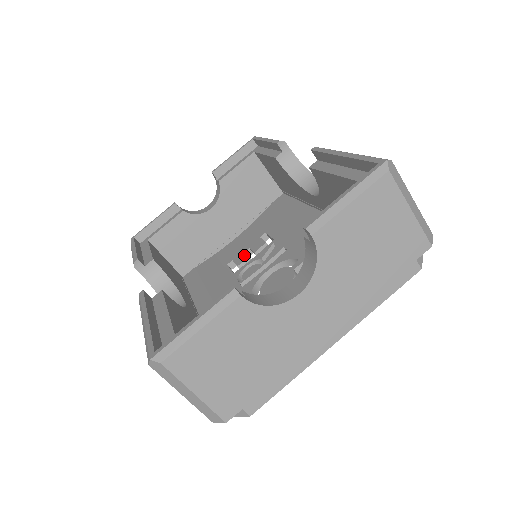
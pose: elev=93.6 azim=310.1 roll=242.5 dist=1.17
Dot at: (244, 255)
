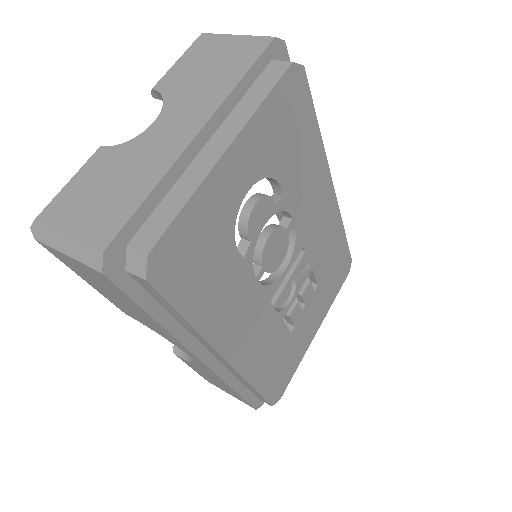
Dot at: occluded
